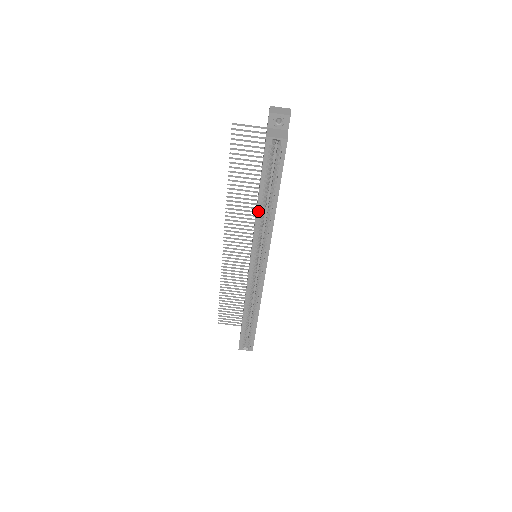
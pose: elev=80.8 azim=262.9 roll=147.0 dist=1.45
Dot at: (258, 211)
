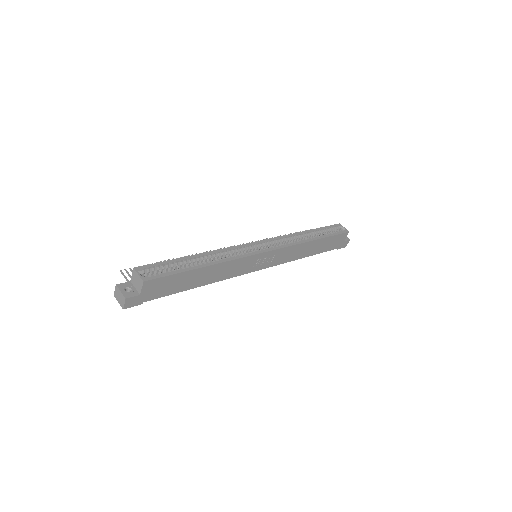
Dot at: (302, 233)
